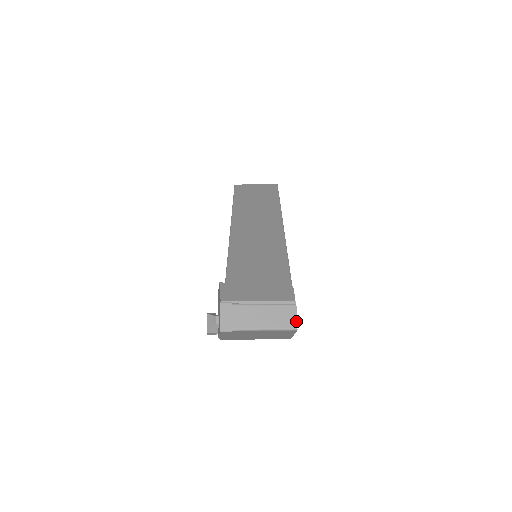
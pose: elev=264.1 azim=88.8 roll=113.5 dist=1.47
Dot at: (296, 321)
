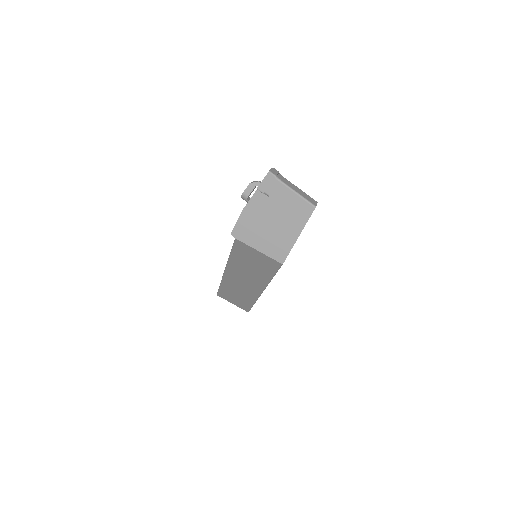
Dot at: (316, 204)
